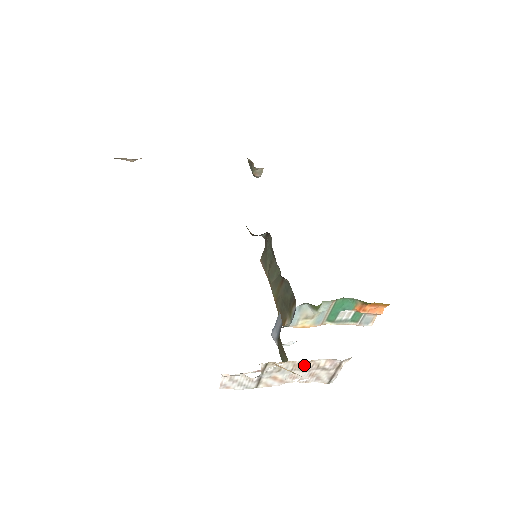
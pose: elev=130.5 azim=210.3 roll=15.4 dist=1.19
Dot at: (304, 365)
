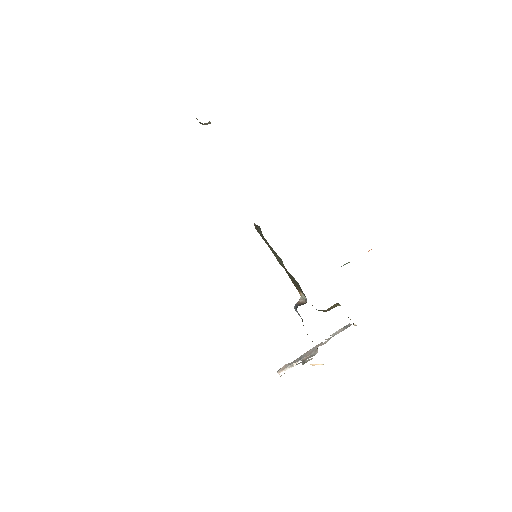
Dot at: occluded
